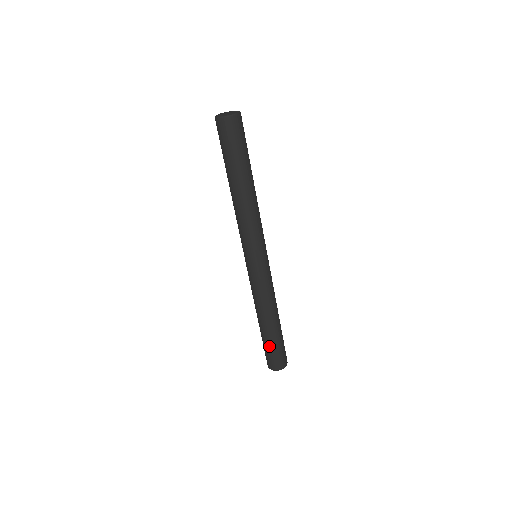
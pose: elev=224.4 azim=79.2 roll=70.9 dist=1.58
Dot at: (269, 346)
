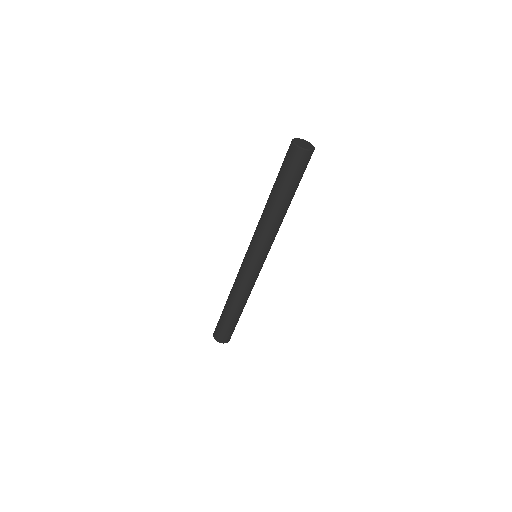
Dot at: (229, 325)
